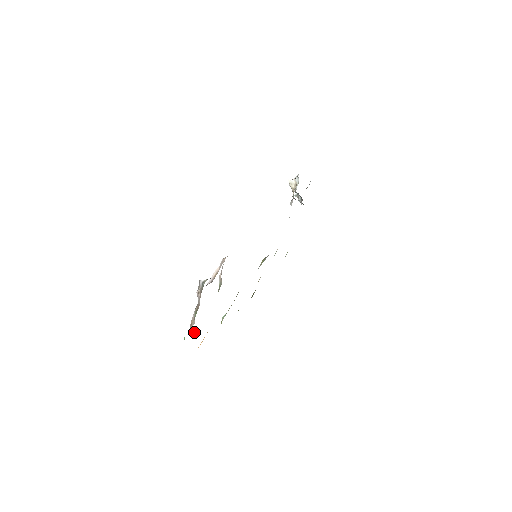
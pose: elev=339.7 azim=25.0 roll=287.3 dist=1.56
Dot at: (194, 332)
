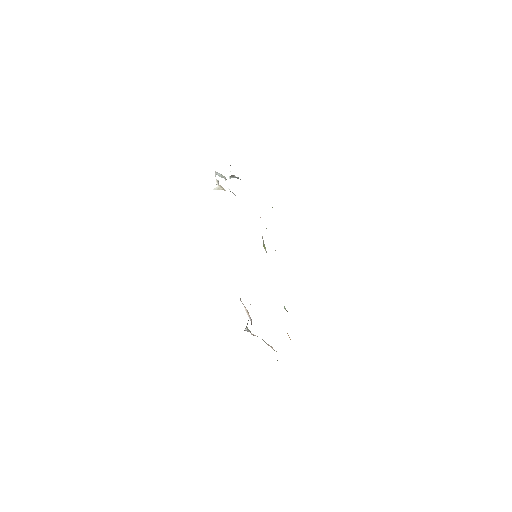
Dot at: occluded
